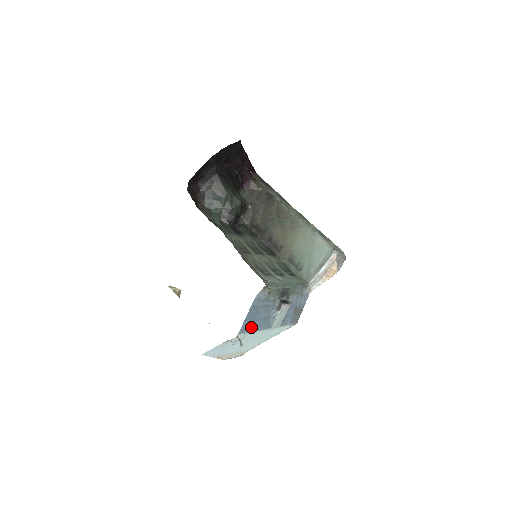
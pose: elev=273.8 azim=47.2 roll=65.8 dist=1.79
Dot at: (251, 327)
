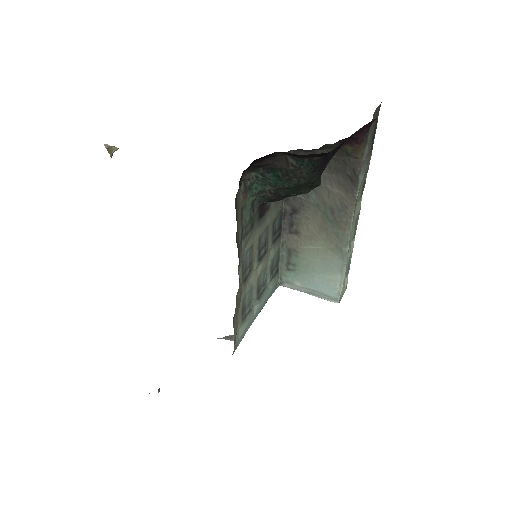
Dot at: occluded
